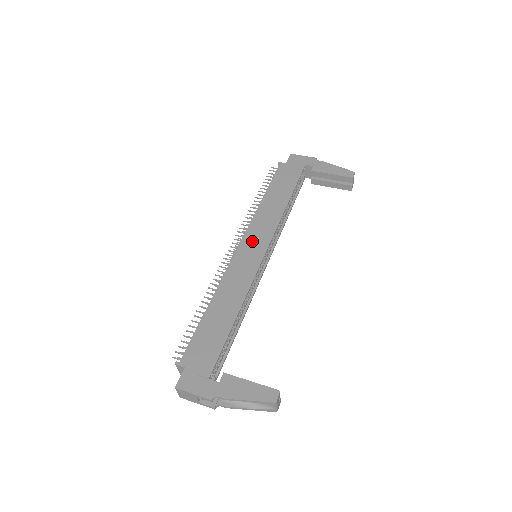
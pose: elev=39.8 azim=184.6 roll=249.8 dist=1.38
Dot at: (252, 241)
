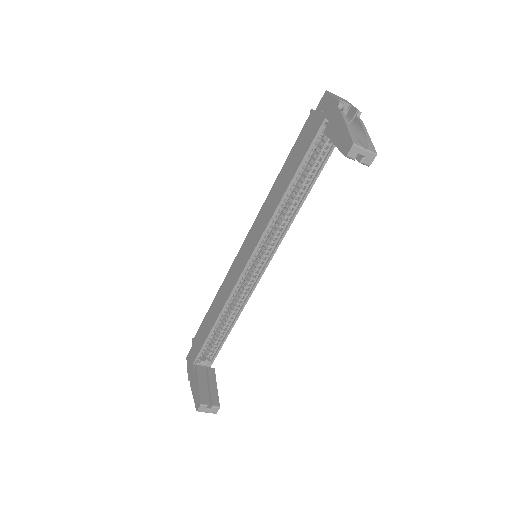
Dot at: (249, 241)
